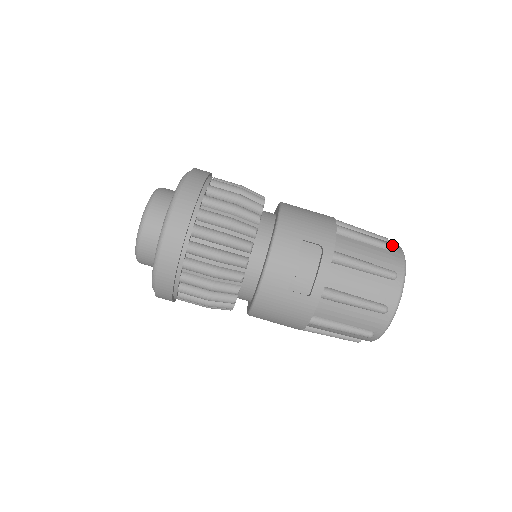
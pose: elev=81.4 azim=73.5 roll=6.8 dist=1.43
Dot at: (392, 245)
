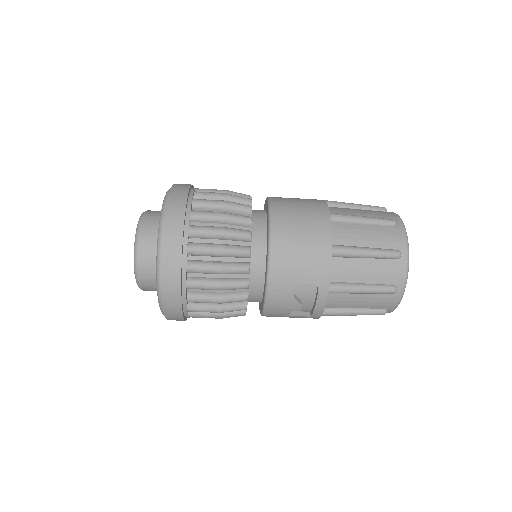
Dot at: (395, 254)
